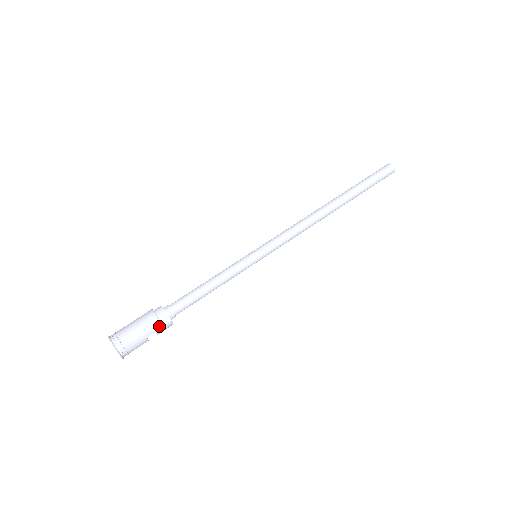
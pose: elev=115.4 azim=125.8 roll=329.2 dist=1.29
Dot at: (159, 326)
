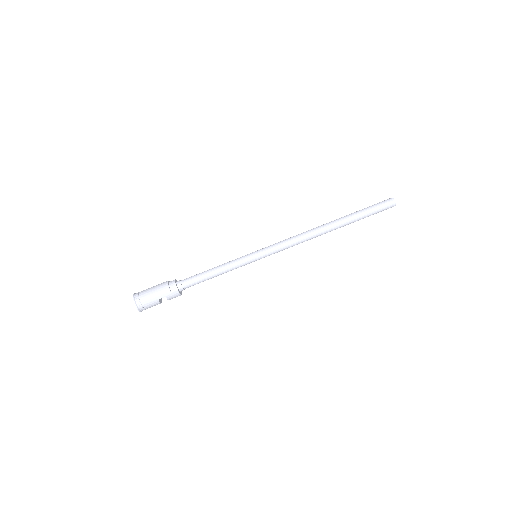
Dot at: (169, 293)
